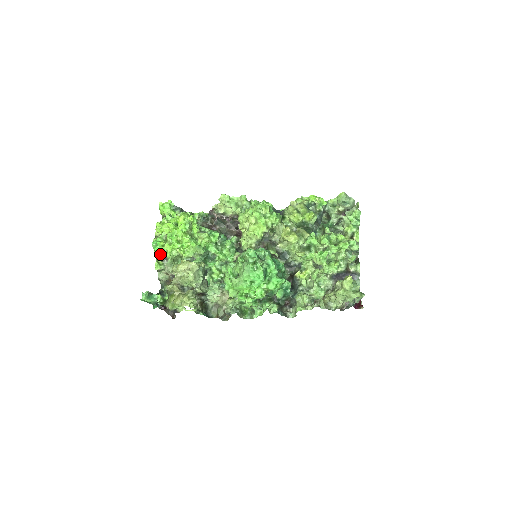
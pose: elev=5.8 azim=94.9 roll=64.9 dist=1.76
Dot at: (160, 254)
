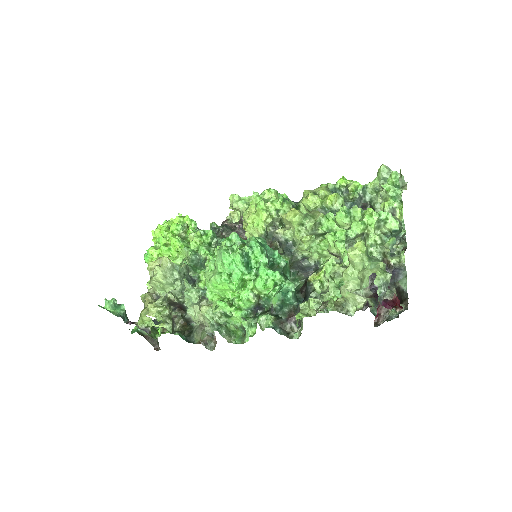
Dot at: occluded
